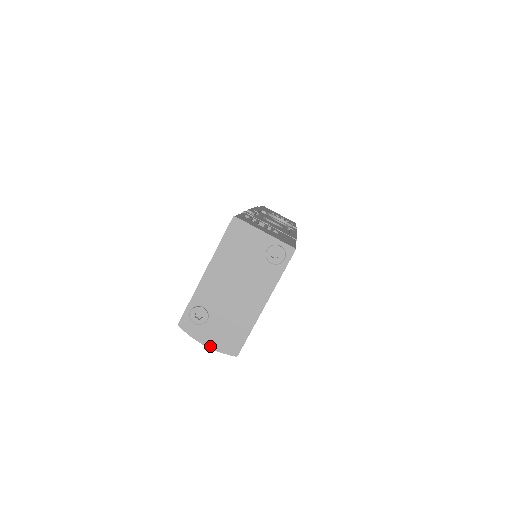
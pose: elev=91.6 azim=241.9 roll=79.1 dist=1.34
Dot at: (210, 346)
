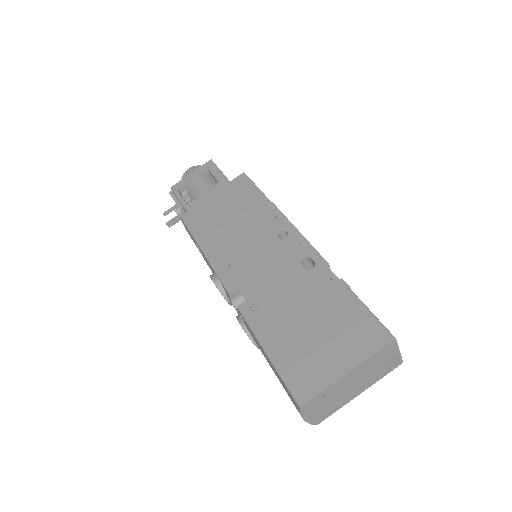
Dot at: (307, 420)
